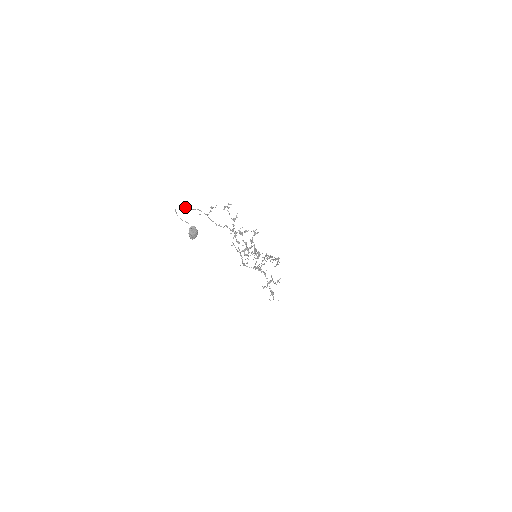
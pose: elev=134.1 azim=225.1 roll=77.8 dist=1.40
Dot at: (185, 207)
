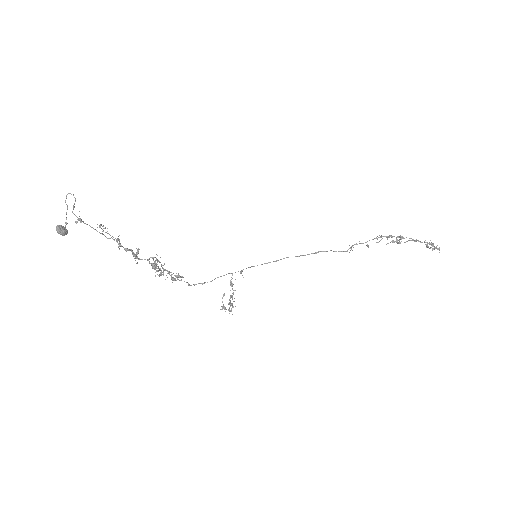
Dot at: (74, 197)
